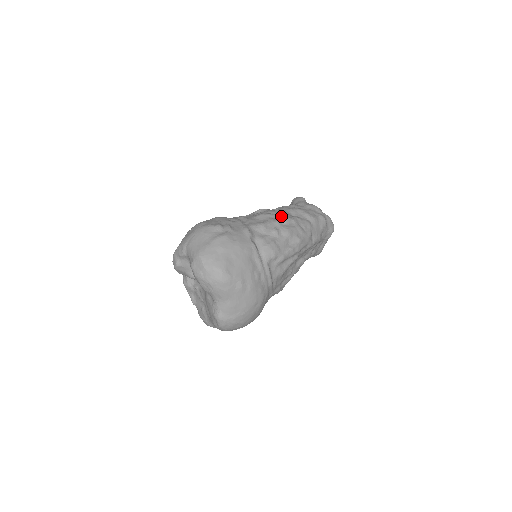
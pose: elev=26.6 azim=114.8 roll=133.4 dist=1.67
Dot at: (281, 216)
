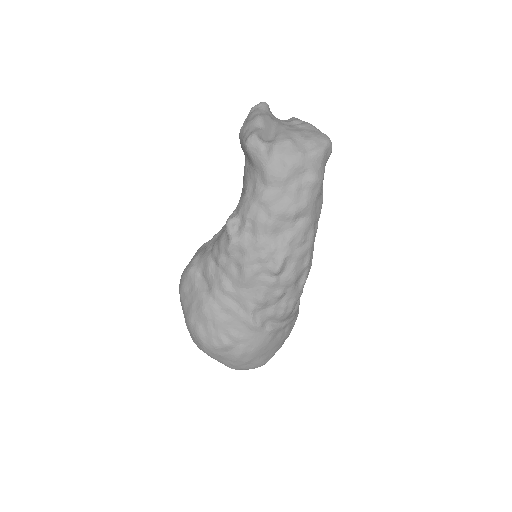
Dot at: (270, 264)
